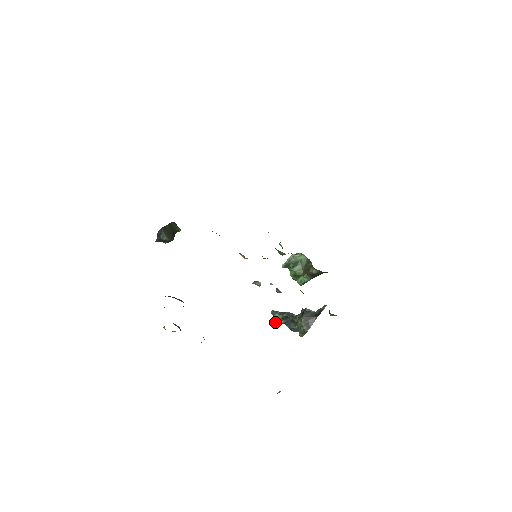
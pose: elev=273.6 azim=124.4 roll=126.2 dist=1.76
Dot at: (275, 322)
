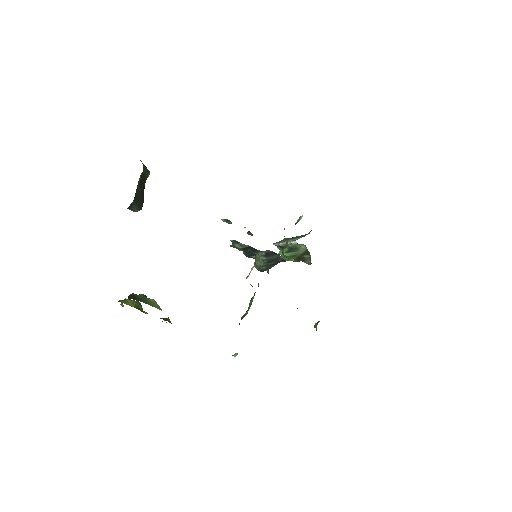
Dot at: (231, 246)
